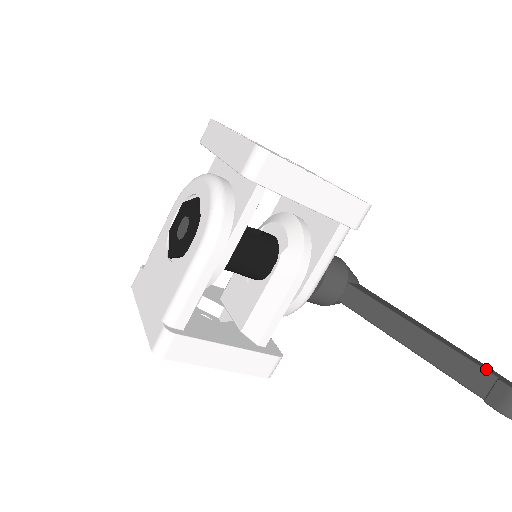
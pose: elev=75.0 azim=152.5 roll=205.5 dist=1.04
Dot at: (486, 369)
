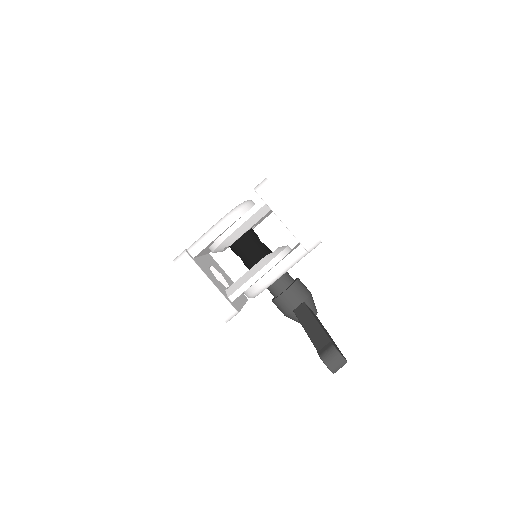
Dot at: (332, 341)
